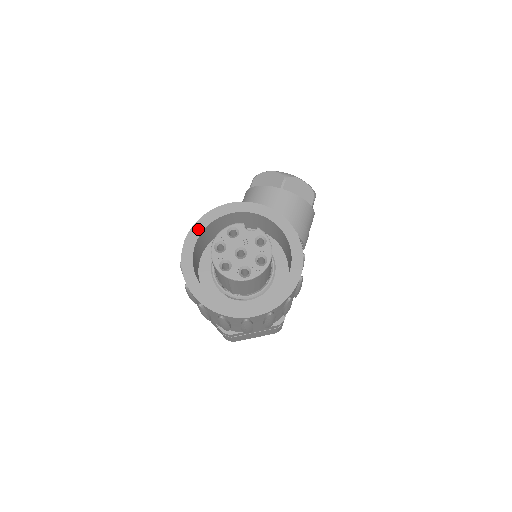
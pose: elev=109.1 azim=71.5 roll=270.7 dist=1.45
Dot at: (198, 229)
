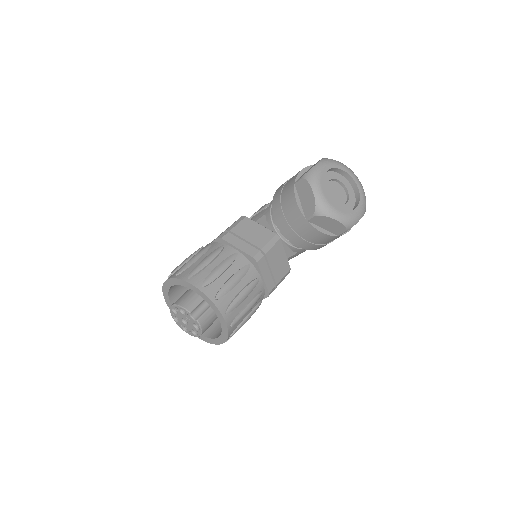
Dot at: (173, 282)
